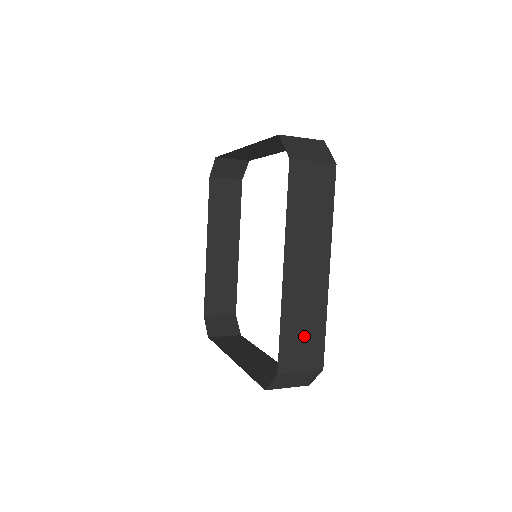
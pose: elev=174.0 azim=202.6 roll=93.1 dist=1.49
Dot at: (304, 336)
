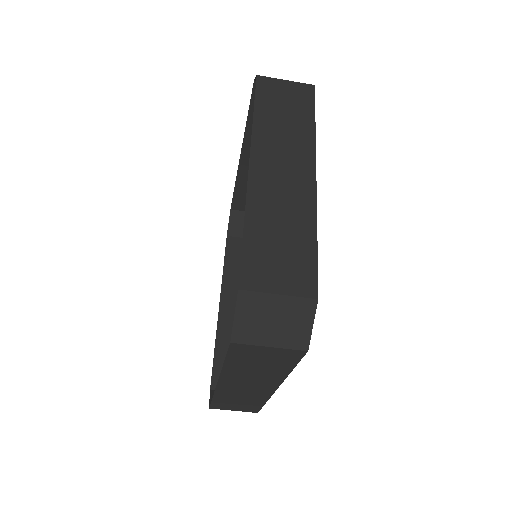
Dot at: (282, 246)
